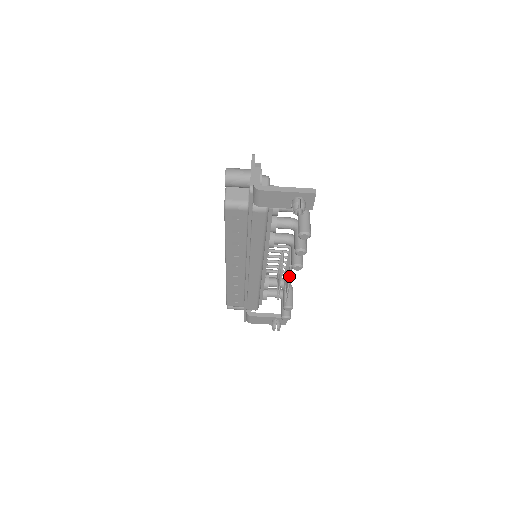
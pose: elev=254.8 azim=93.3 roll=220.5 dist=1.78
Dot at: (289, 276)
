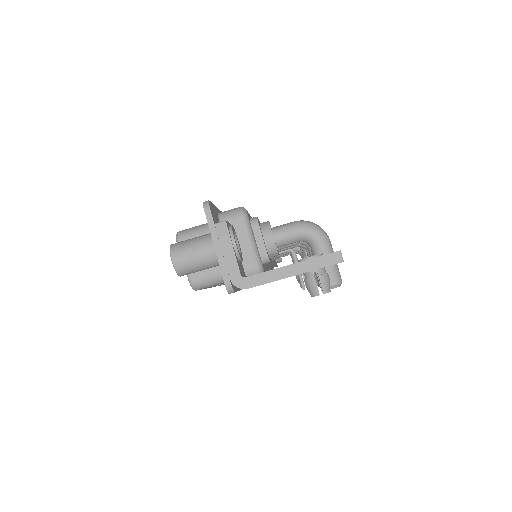
Dot at: occluded
